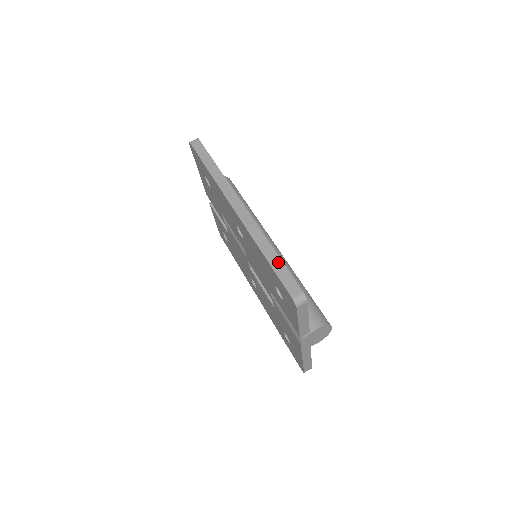
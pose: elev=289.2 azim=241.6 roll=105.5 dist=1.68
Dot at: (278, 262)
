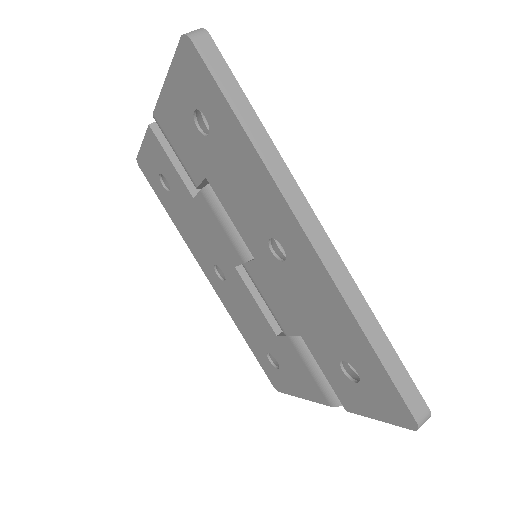
Dot at: (391, 354)
